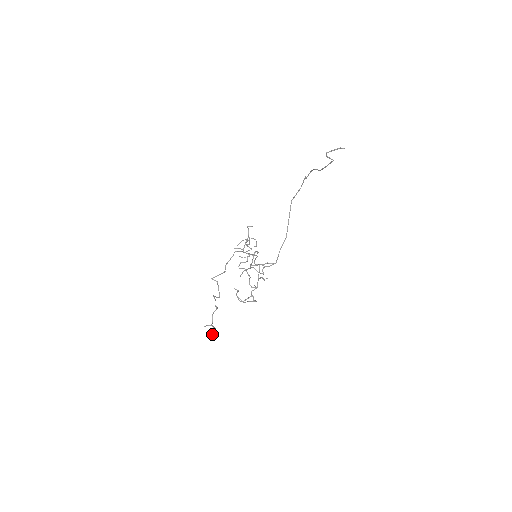
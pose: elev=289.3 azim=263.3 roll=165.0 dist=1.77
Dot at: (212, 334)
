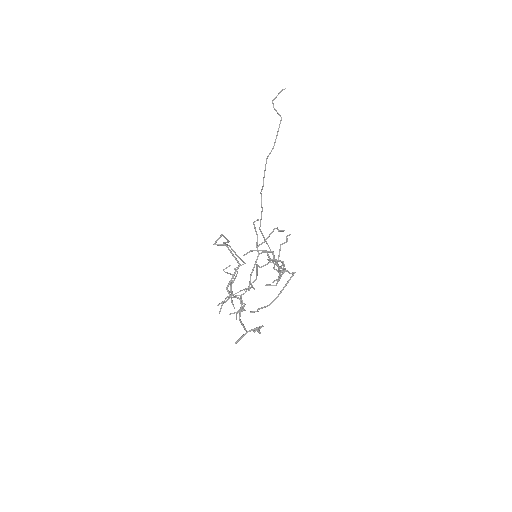
Dot at: (258, 332)
